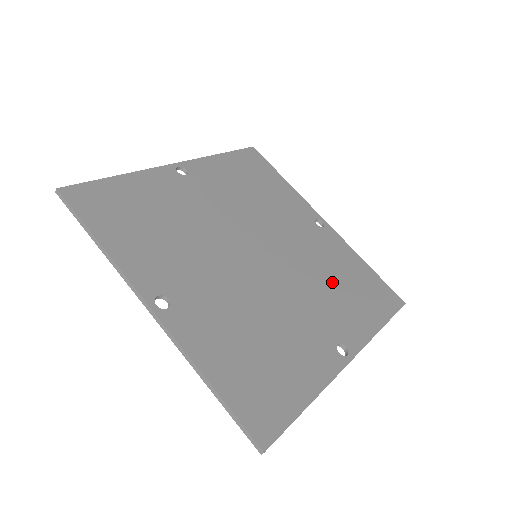
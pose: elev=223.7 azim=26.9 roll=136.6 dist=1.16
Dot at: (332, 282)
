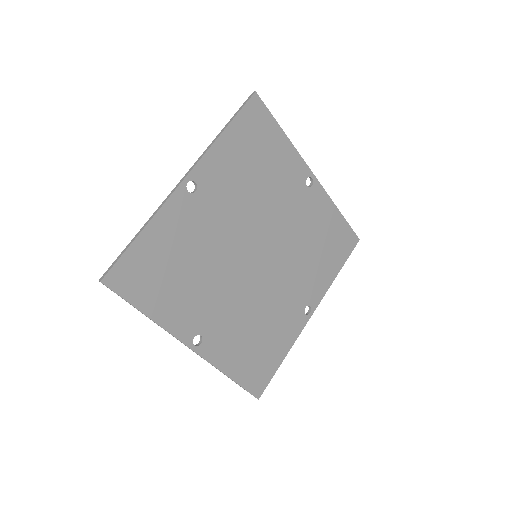
Dot at: (310, 251)
